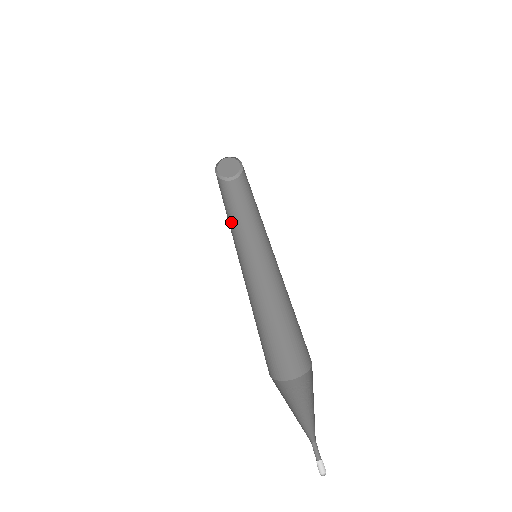
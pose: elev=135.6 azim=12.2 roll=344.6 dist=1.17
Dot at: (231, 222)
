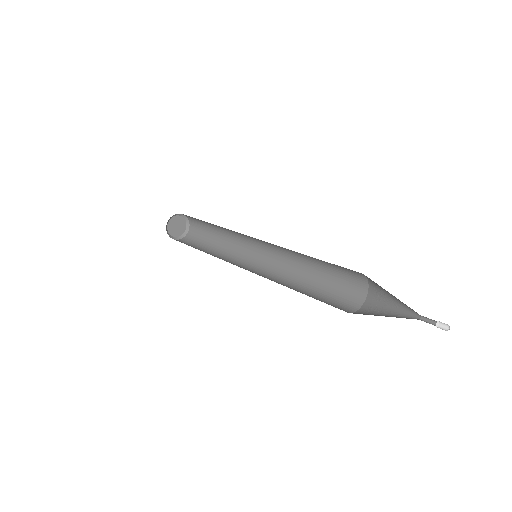
Dot at: occluded
